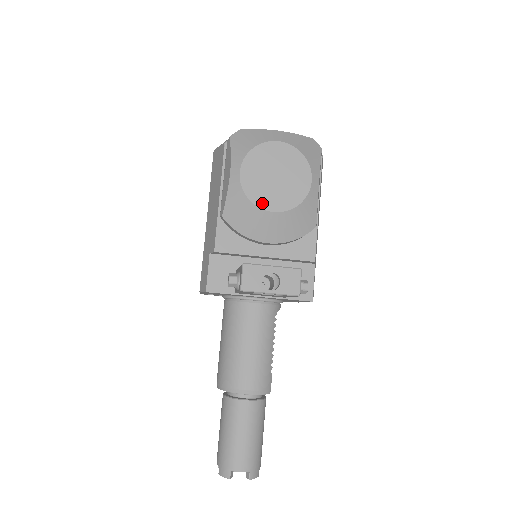
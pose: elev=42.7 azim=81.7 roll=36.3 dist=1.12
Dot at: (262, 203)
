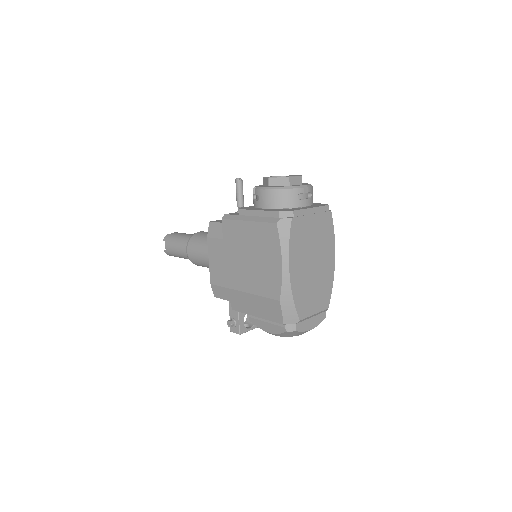
Dot at: occluded
